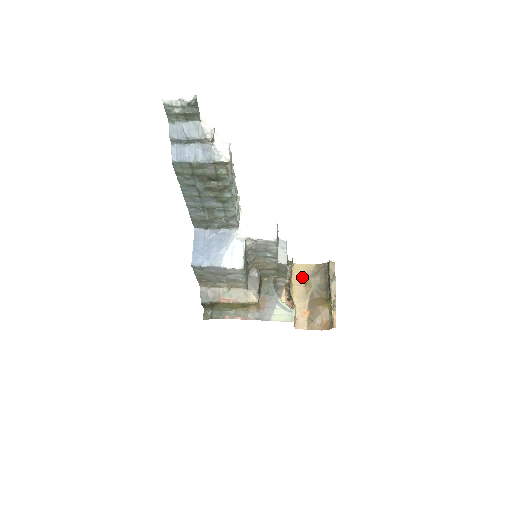
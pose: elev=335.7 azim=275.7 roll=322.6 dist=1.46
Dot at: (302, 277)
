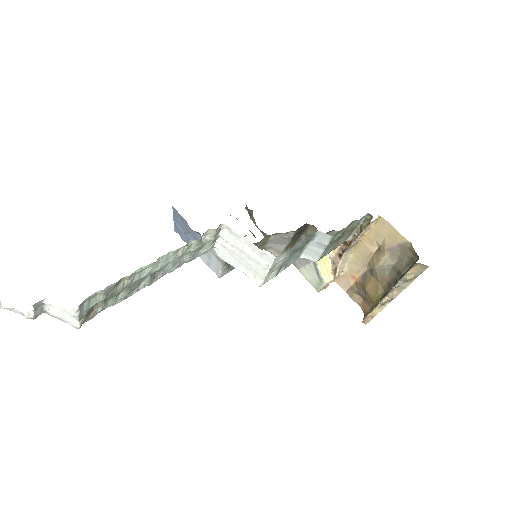
Dot at: (378, 241)
